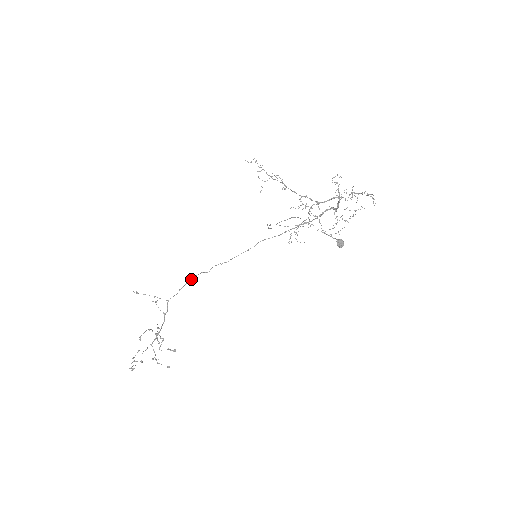
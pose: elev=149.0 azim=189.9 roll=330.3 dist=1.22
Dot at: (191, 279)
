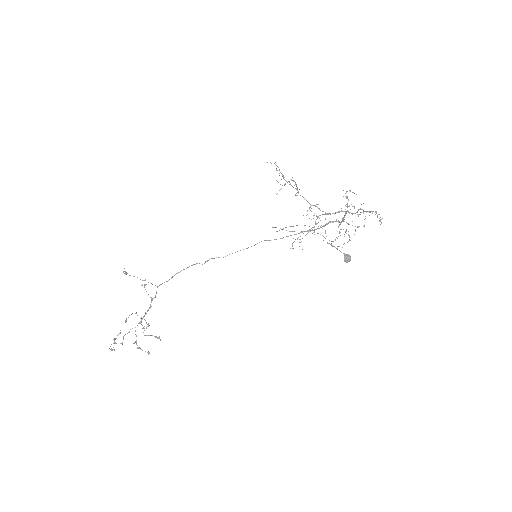
Dot at: occluded
